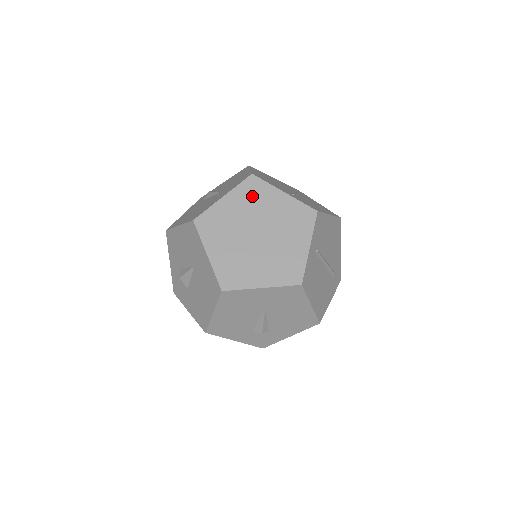
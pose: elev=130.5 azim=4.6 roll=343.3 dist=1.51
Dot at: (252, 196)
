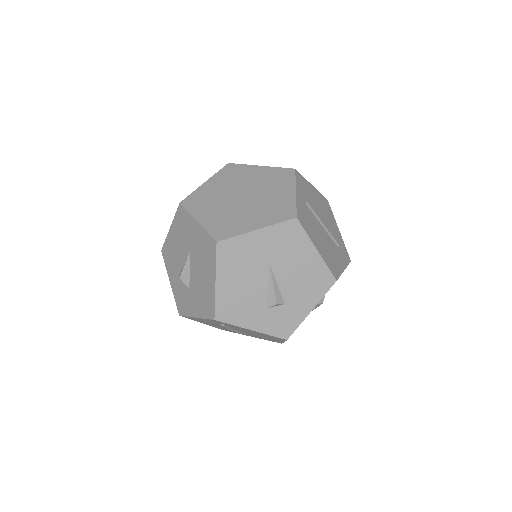
Dot at: (232, 175)
